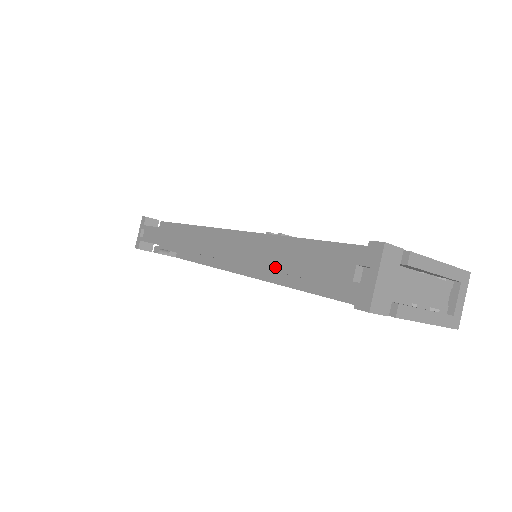
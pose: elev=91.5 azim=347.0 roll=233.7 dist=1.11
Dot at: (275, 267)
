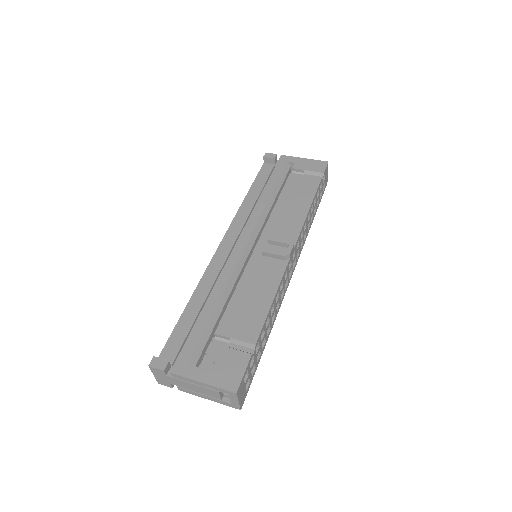
Dot at: occluded
